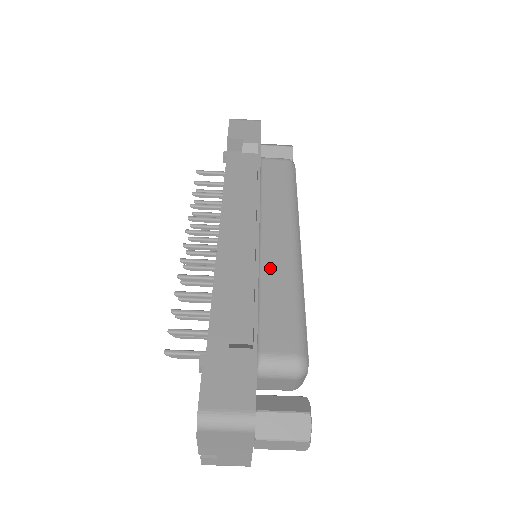
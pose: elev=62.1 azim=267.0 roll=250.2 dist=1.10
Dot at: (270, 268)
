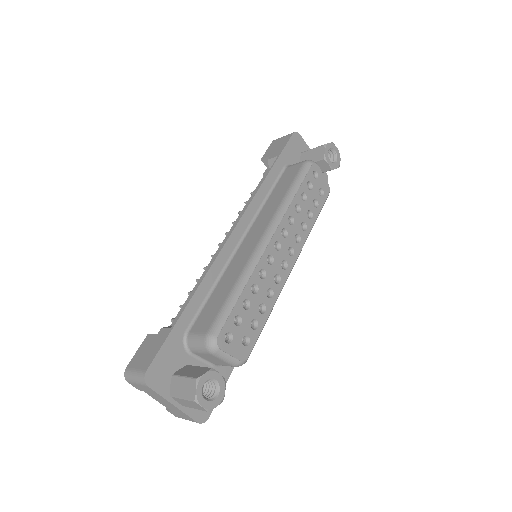
Dot at: (233, 265)
